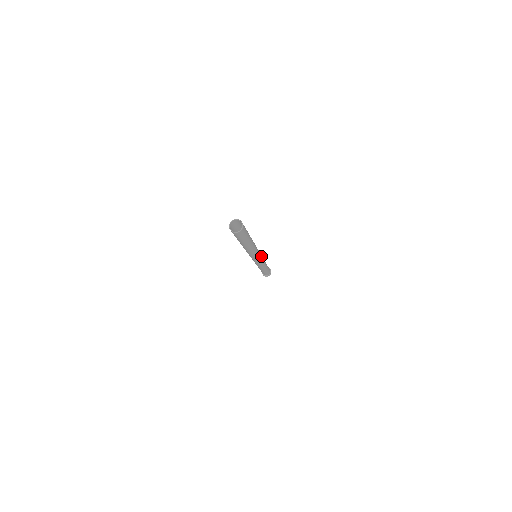
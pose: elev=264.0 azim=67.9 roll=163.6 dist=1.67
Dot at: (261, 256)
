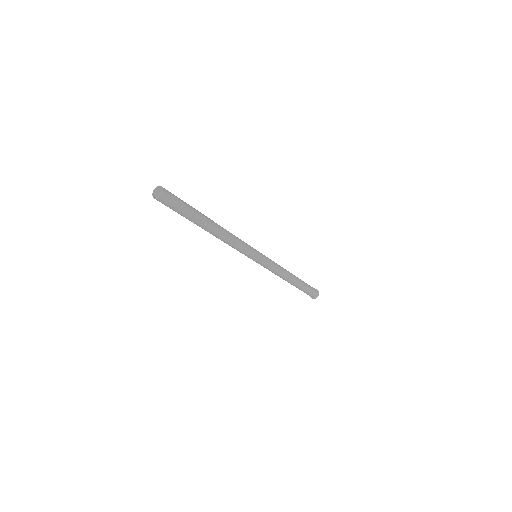
Dot at: (261, 253)
